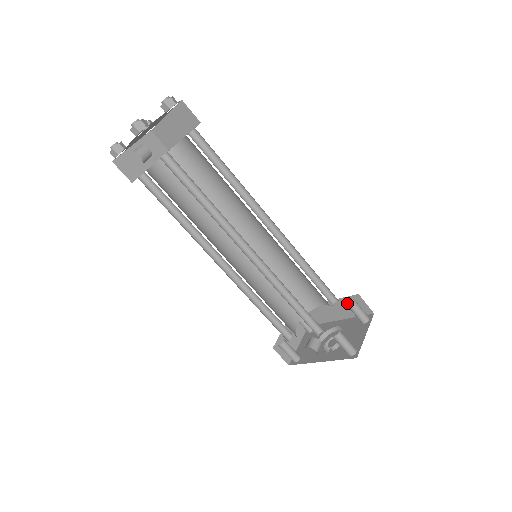
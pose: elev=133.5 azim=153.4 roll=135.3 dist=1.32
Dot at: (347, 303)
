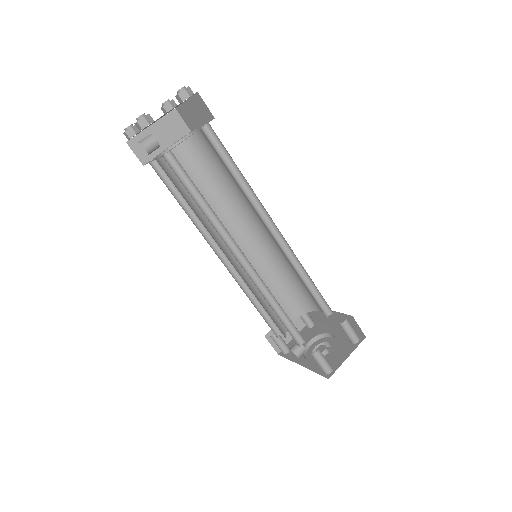
Dot at: (343, 318)
